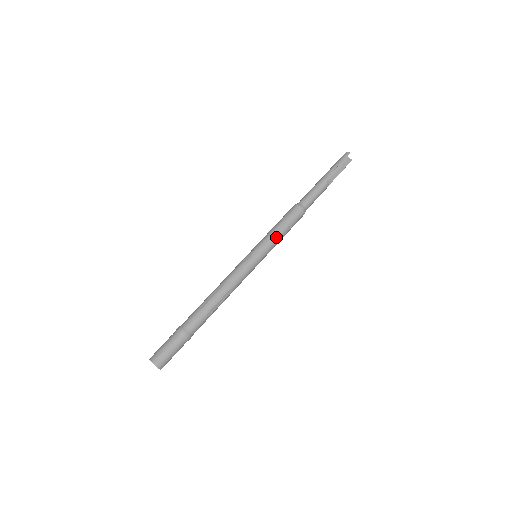
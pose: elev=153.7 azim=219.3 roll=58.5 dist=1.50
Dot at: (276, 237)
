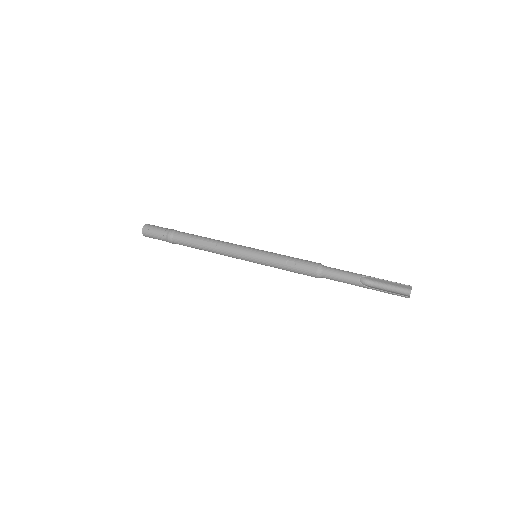
Dot at: (279, 256)
